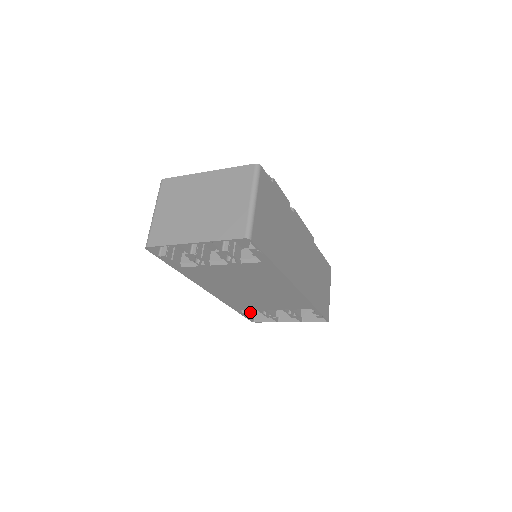
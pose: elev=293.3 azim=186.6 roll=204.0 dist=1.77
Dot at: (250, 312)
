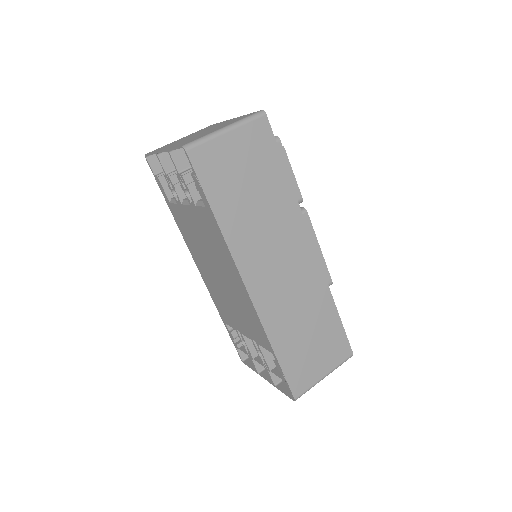
Dot at: (240, 341)
